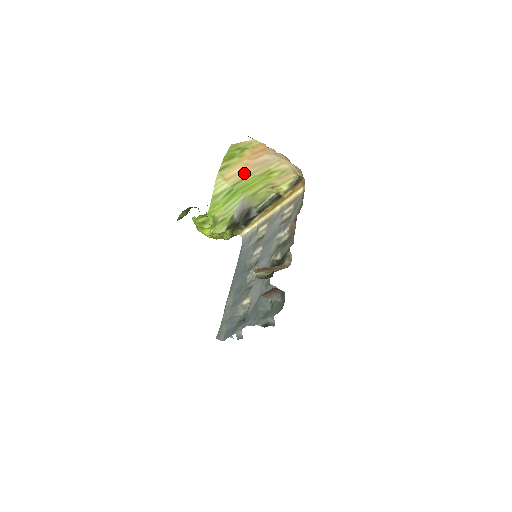
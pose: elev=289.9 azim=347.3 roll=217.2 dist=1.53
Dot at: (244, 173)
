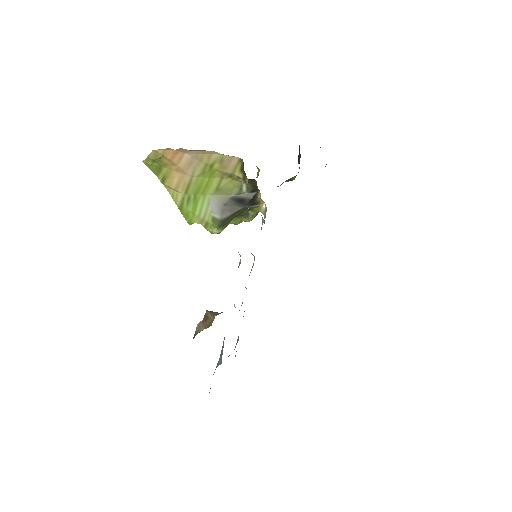
Dot at: (185, 178)
